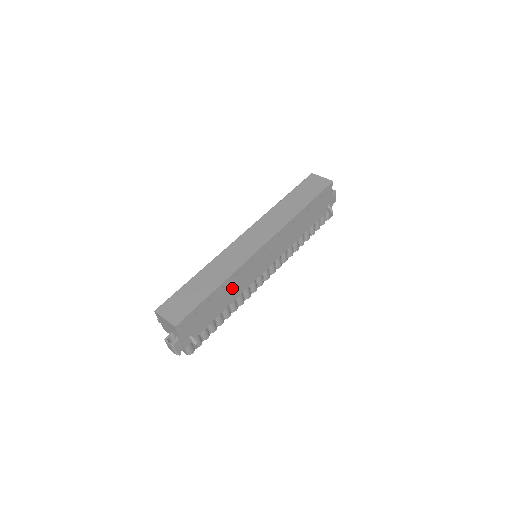
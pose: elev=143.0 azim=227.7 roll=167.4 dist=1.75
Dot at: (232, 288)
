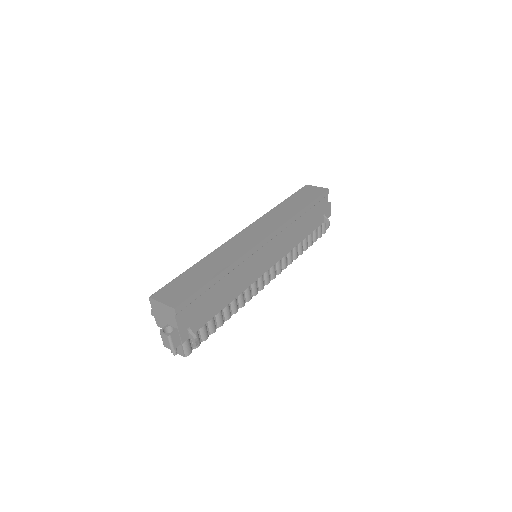
Dot at: (234, 281)
